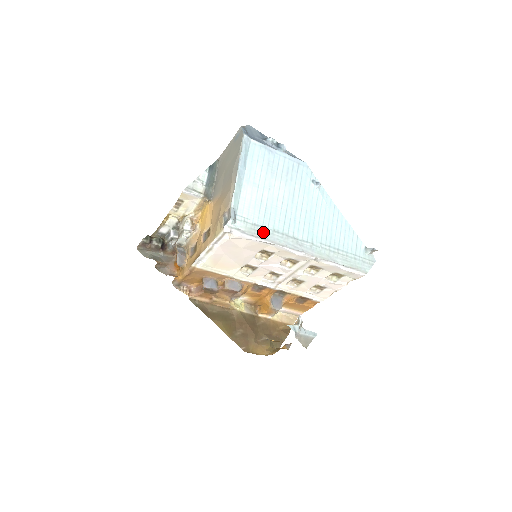
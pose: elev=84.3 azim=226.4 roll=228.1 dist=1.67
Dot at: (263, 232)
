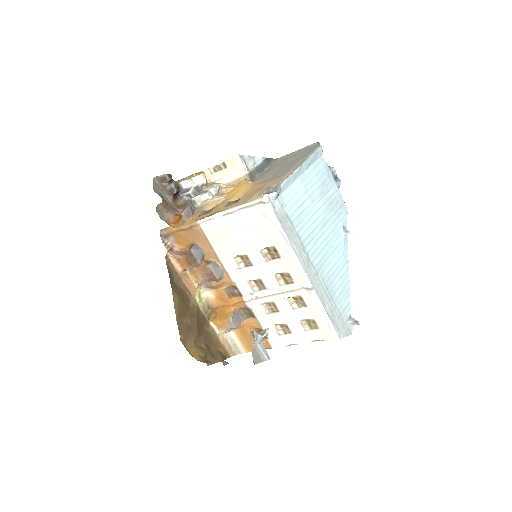
Dot at: (289, 227)
